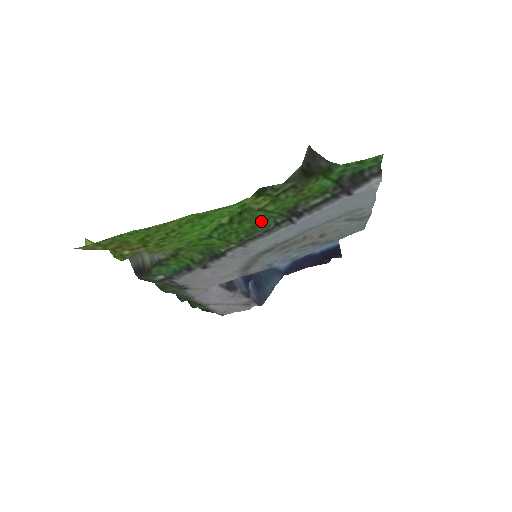
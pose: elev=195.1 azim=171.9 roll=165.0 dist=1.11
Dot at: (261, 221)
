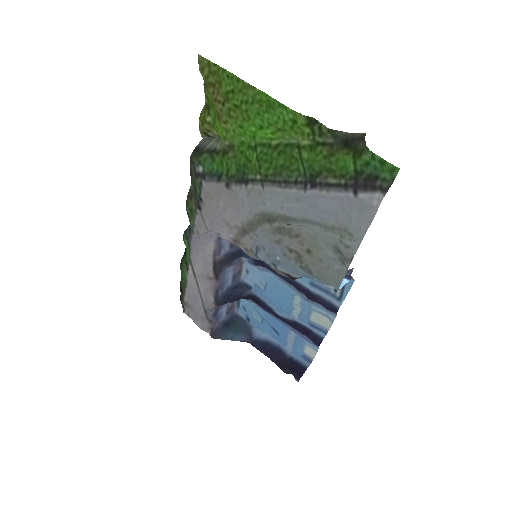
Dot at: (291, 165)
